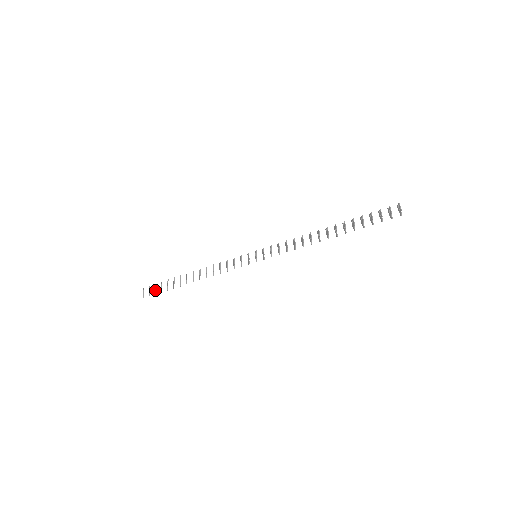
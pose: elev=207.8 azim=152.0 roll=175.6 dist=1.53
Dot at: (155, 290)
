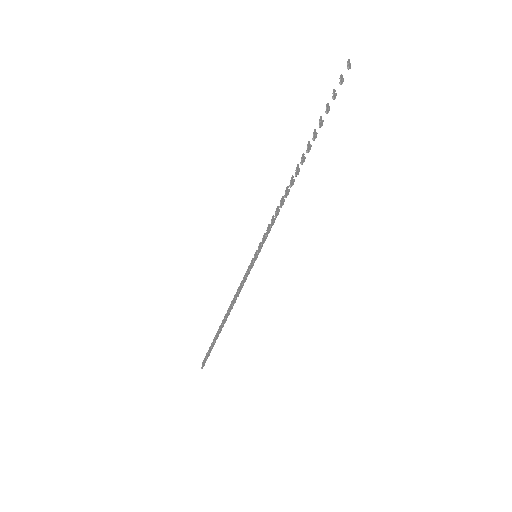
Dot at: (207, 354)
